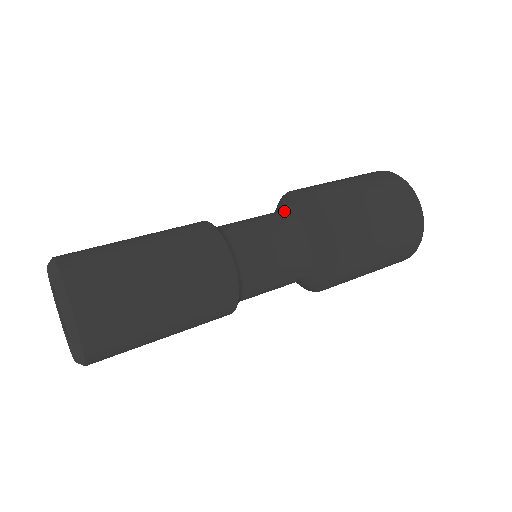
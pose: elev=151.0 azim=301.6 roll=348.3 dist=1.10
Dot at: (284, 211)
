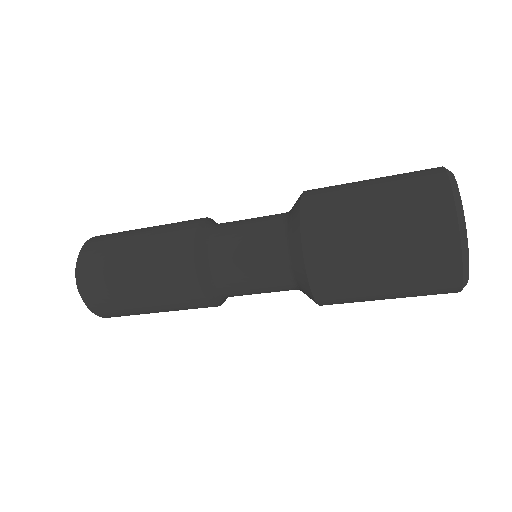
Dot at: occluded
